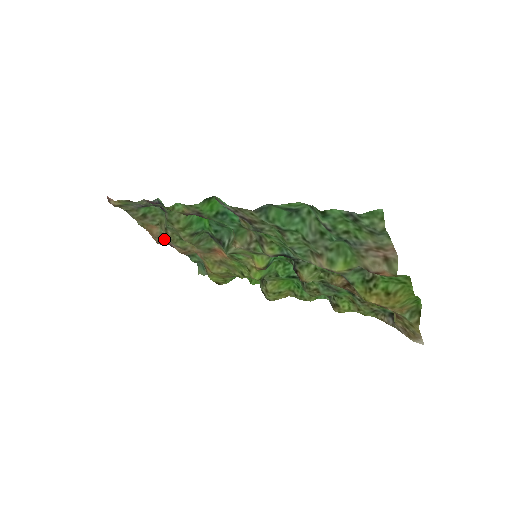
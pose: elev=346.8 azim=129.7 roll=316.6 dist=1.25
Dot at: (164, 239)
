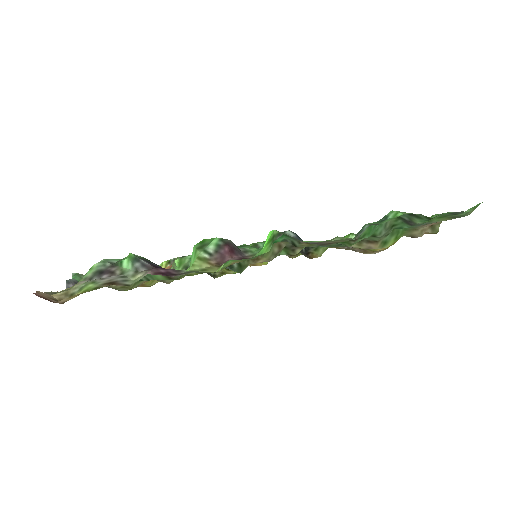
Dot at: occluded
